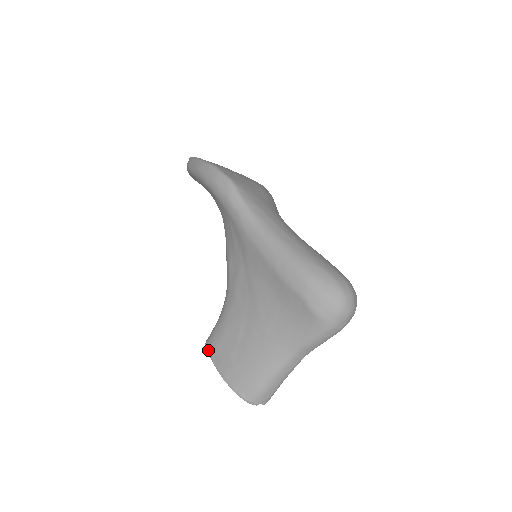
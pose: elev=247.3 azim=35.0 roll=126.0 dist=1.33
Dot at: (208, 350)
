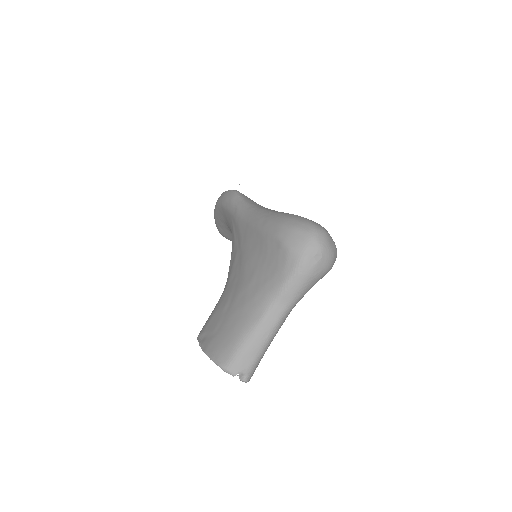
Dot at: (198, 337)
